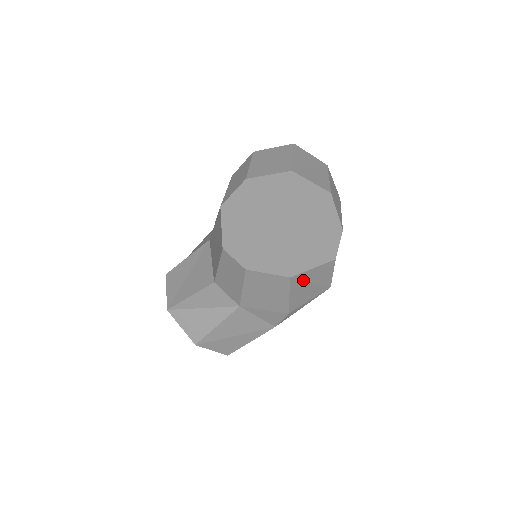
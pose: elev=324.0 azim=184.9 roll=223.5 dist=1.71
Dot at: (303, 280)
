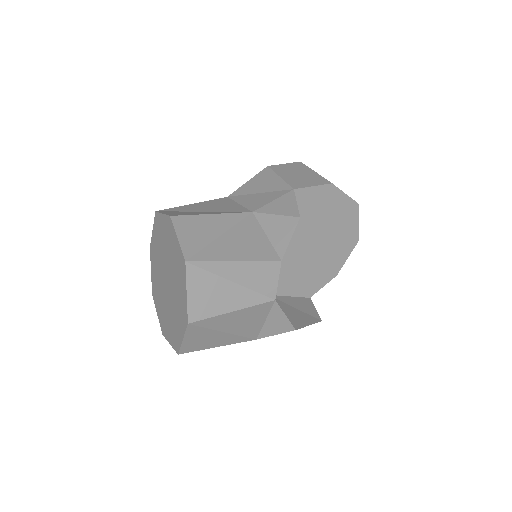
Dot at: (287, 303)
